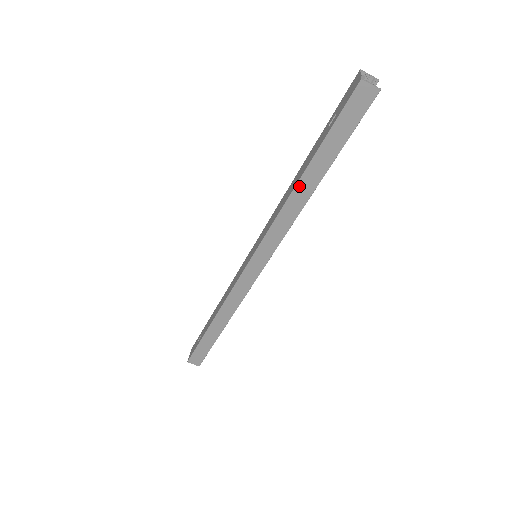
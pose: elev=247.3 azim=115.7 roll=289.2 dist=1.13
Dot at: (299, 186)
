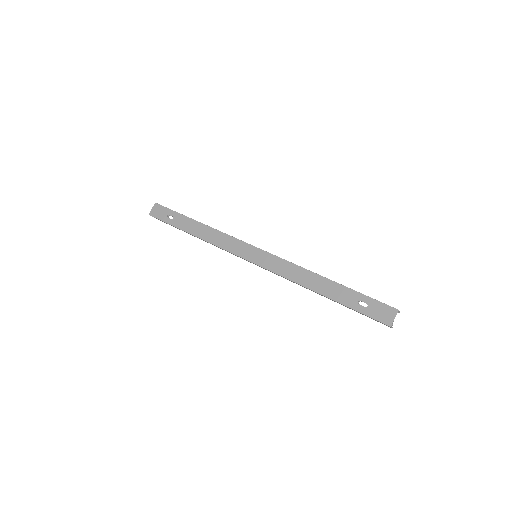
Dot at: (316, 292)
